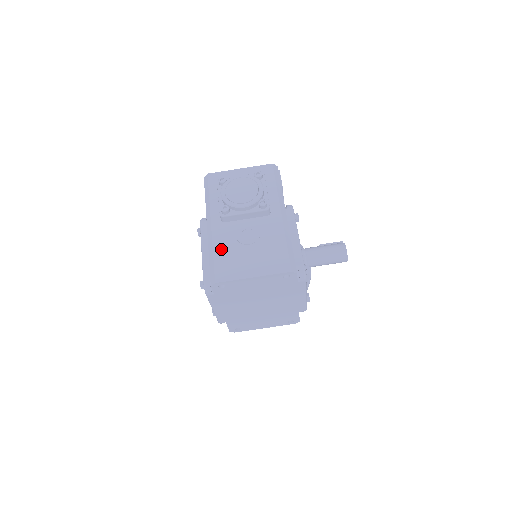
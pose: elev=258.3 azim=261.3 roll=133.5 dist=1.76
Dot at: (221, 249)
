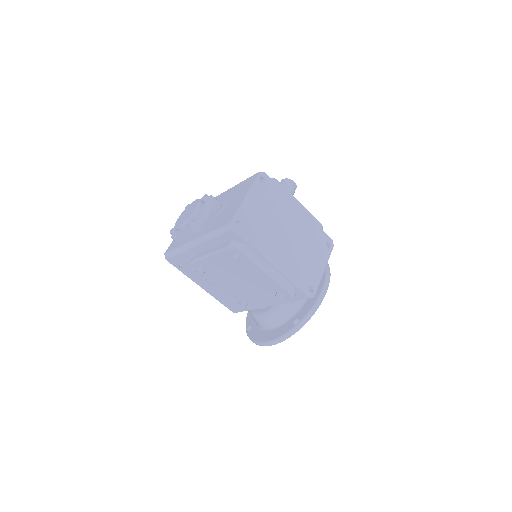
Dot at: (213, 226)
